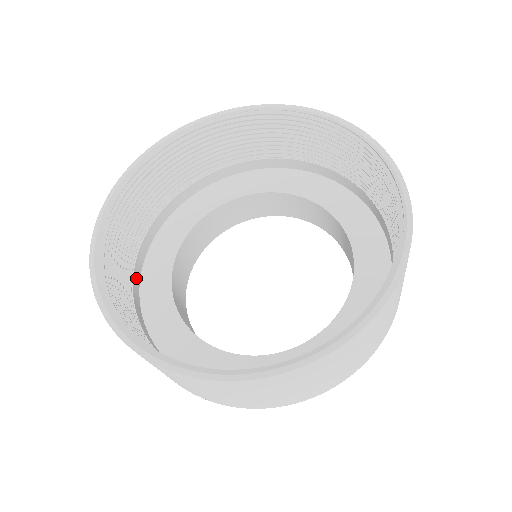
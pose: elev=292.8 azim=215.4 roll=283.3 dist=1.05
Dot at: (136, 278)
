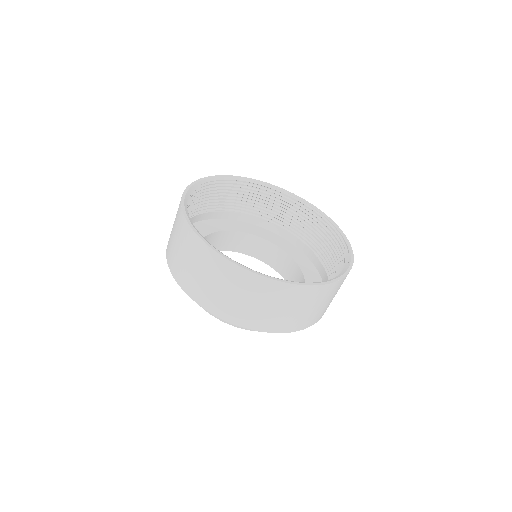
Dot at: occluded
